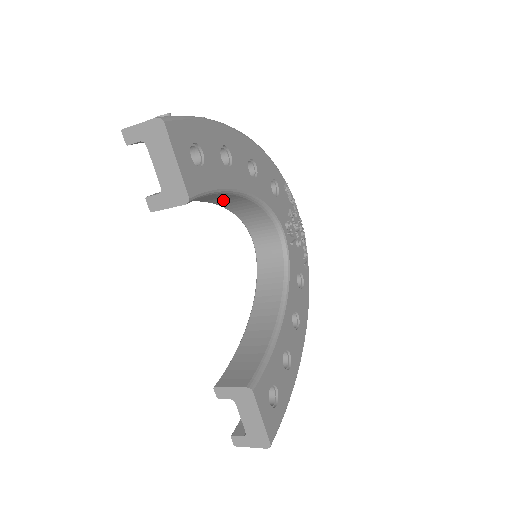
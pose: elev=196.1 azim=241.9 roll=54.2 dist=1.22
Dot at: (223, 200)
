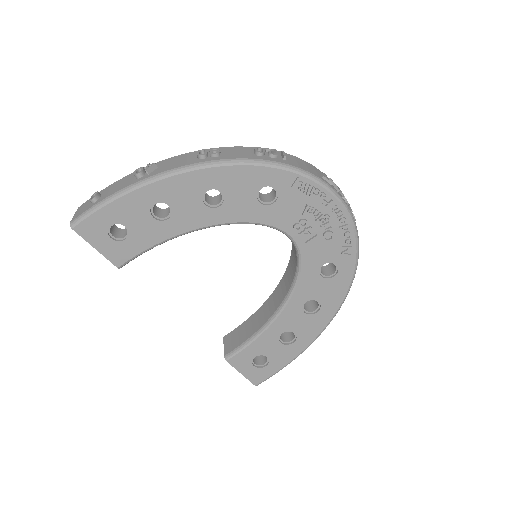
Dot at: occluded
